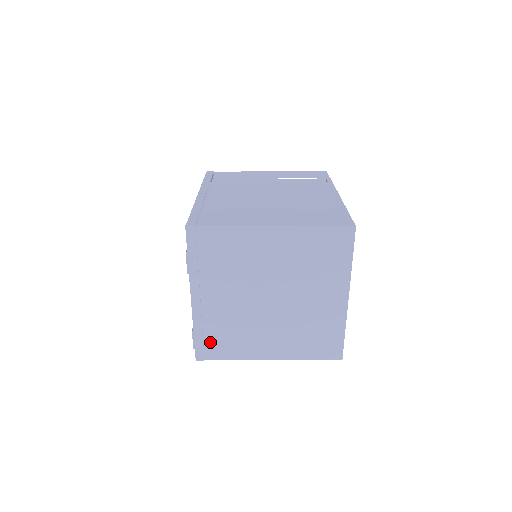
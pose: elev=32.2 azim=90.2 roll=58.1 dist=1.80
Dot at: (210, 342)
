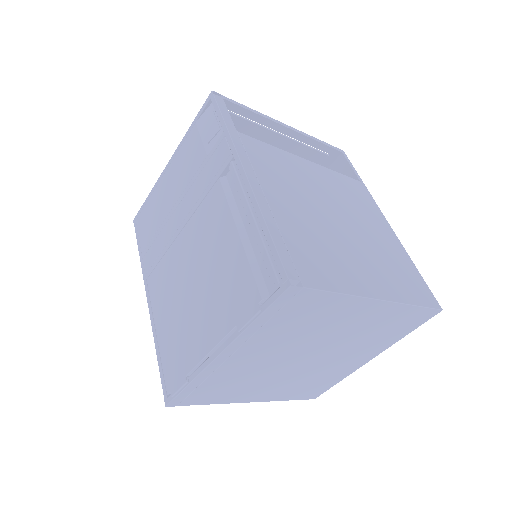
Dot at: (200, 391)
